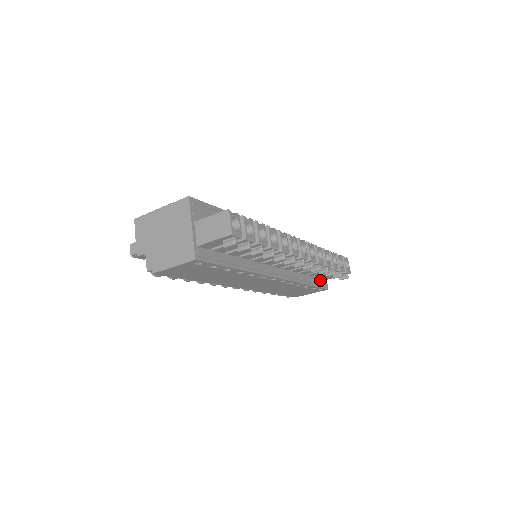
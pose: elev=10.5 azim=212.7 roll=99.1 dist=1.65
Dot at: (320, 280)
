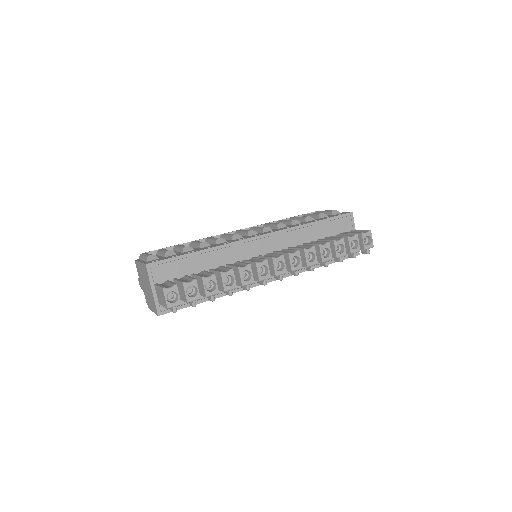
Dot at: occluded
